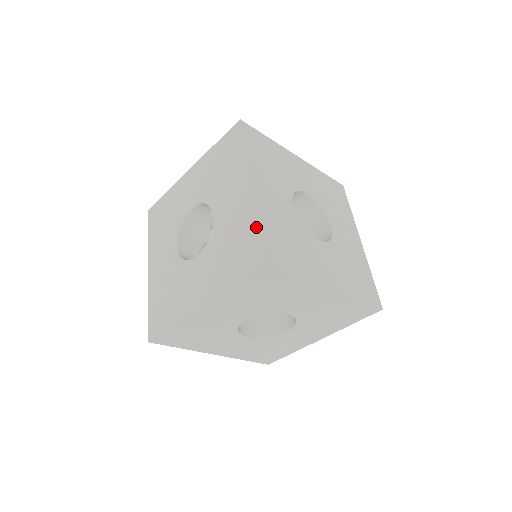
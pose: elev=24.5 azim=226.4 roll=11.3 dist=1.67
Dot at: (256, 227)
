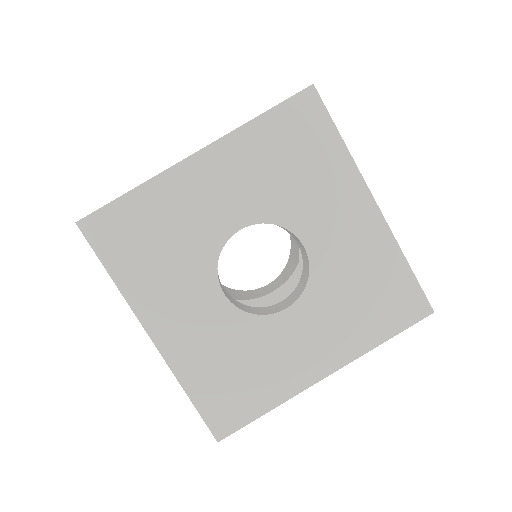
Dot at: (406, 267)
